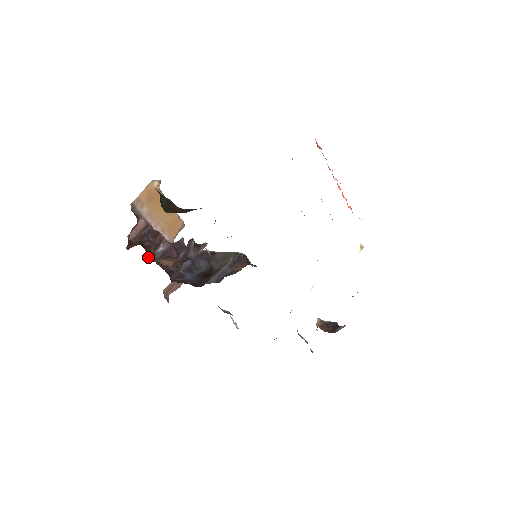
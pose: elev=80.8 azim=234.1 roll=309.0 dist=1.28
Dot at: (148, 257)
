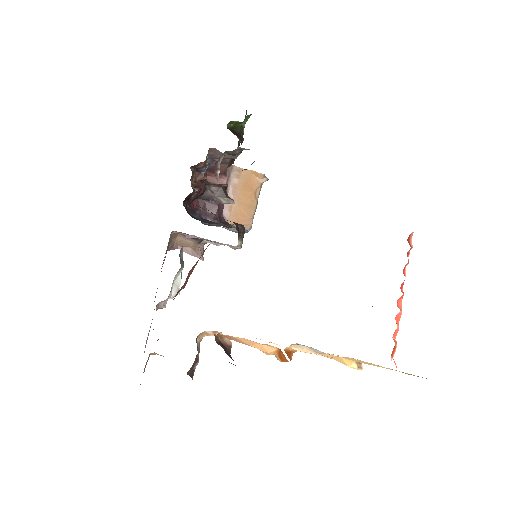
Dot at: occluded
